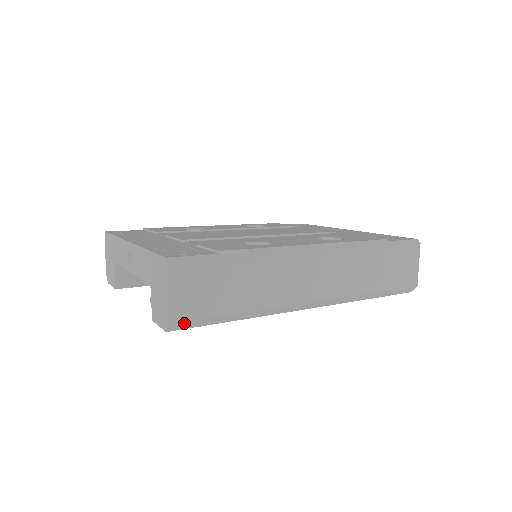
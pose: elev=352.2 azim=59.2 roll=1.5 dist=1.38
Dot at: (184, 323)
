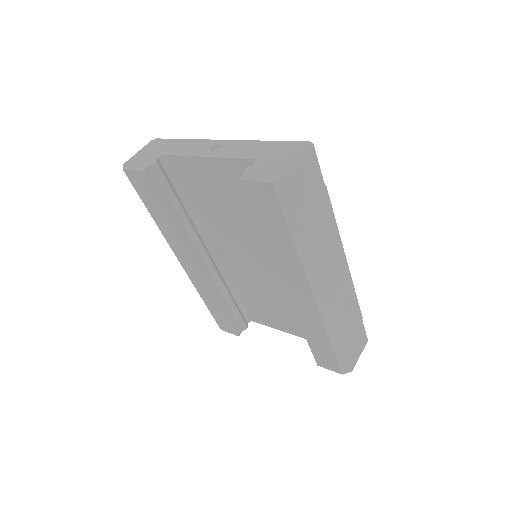
Dot at: (288, 191)
